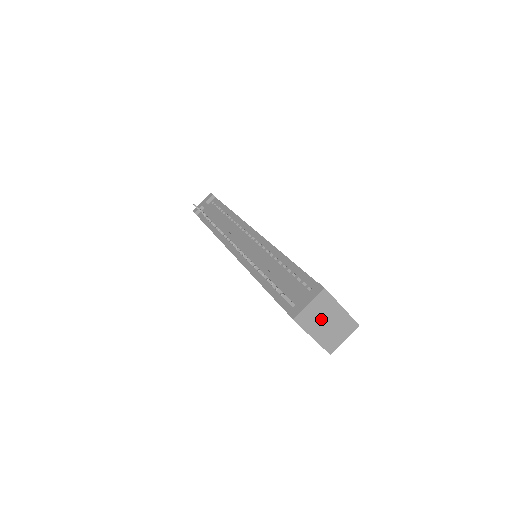
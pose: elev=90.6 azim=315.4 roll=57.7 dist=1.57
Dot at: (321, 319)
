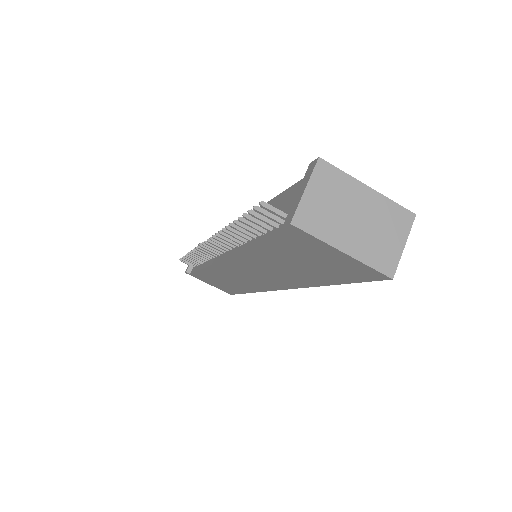
Dot at: (341, 214)
